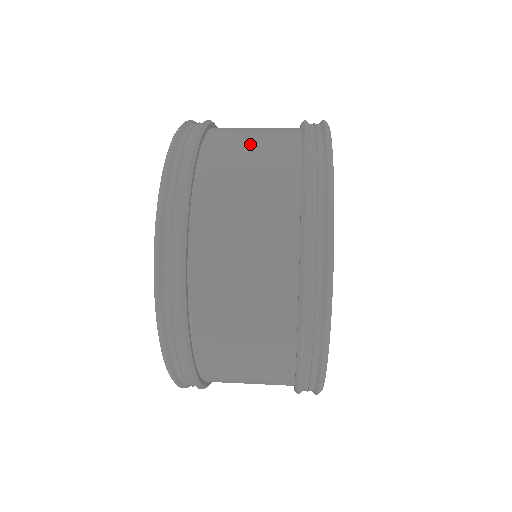
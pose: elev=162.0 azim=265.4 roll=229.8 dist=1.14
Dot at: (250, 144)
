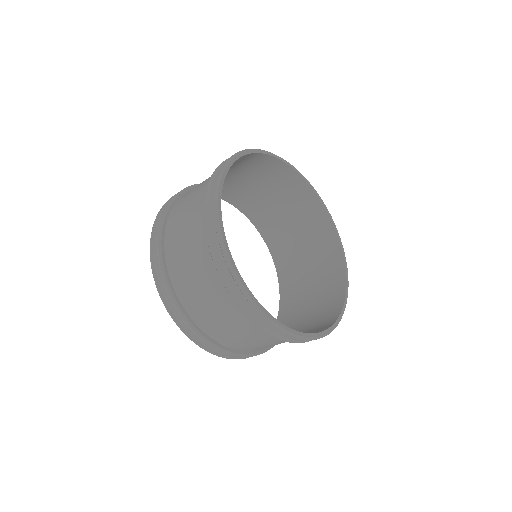
Dot at: (236, 176)
